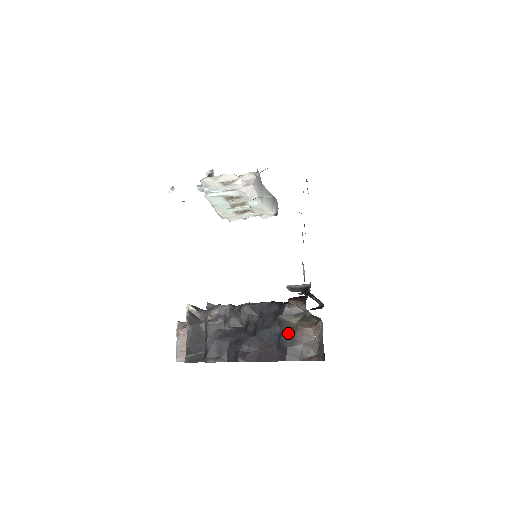
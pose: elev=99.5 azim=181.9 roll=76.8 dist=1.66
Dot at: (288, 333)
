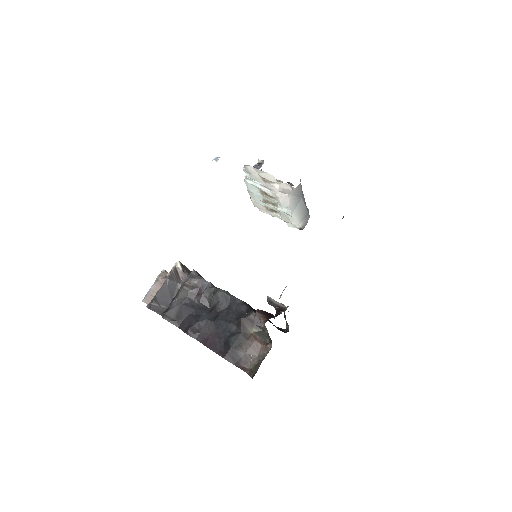
Dot at: (240, 337)
